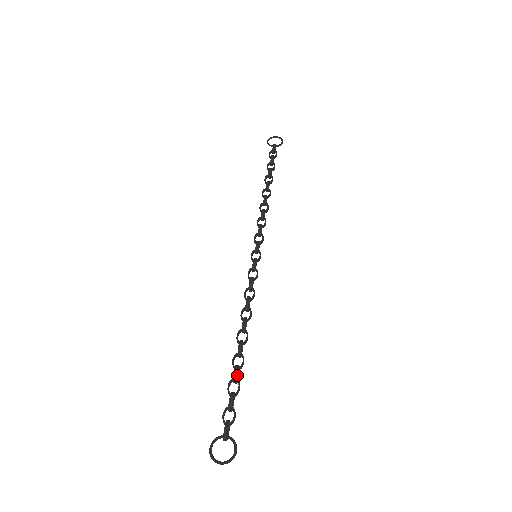
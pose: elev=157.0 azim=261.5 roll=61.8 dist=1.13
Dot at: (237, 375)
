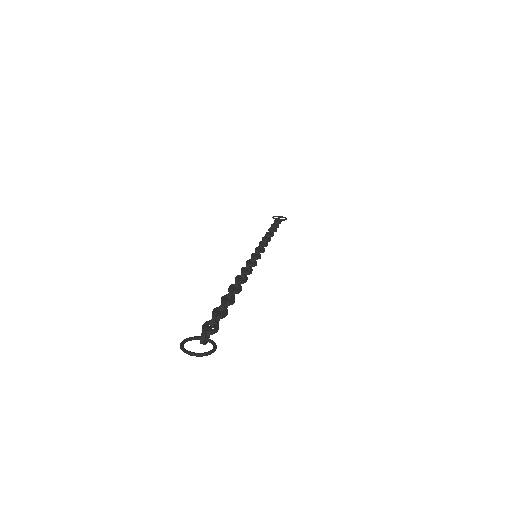
Dot at: occluded
